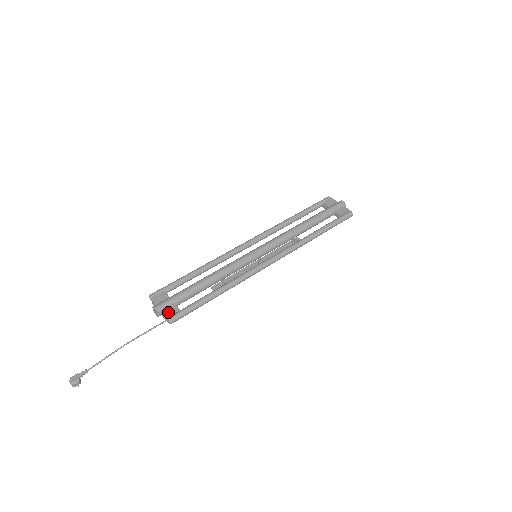
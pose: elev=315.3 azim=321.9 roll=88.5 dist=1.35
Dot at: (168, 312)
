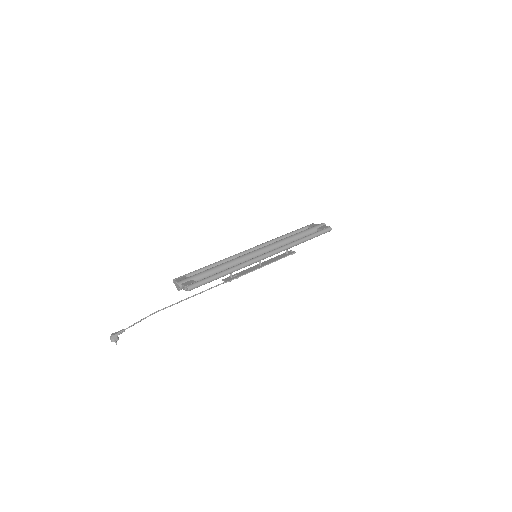
Dot at: (187, 283)
